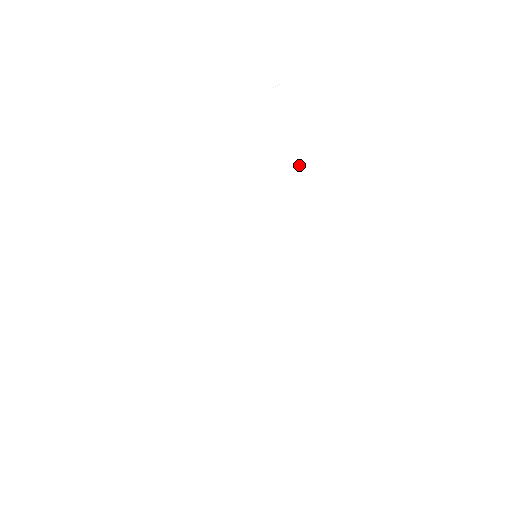
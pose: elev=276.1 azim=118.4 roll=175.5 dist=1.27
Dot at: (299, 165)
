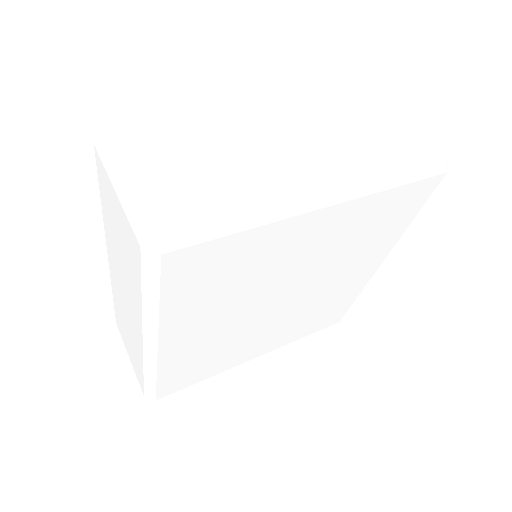
Dot at: (359, 134)
